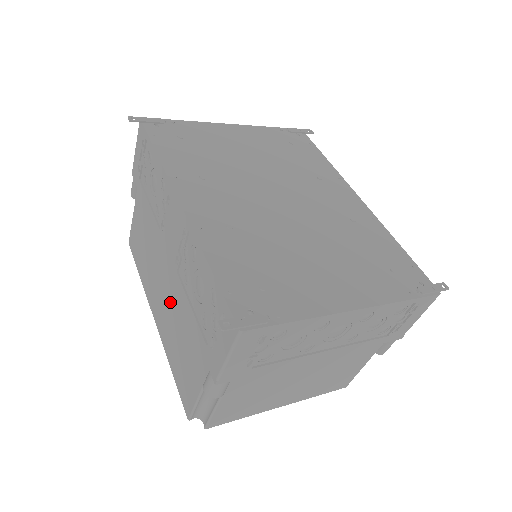
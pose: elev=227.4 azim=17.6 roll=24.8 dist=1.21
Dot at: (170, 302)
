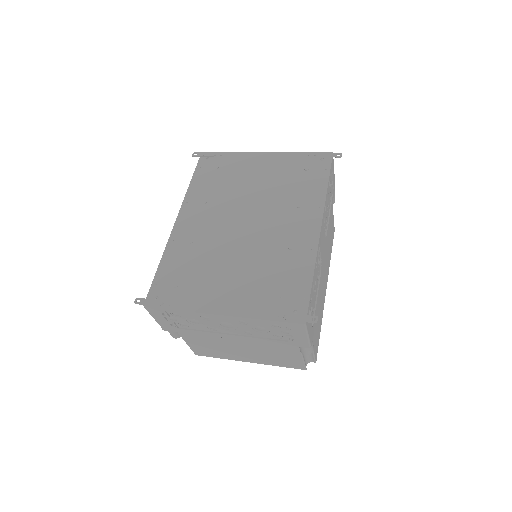
Dot at: occluded
